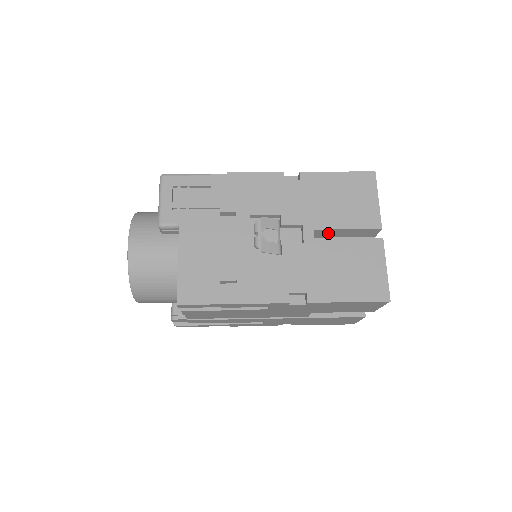
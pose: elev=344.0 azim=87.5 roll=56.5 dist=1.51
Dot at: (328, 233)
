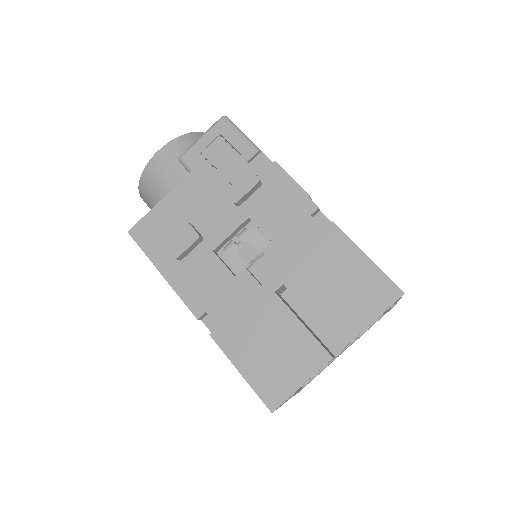
Dot at: occluded
